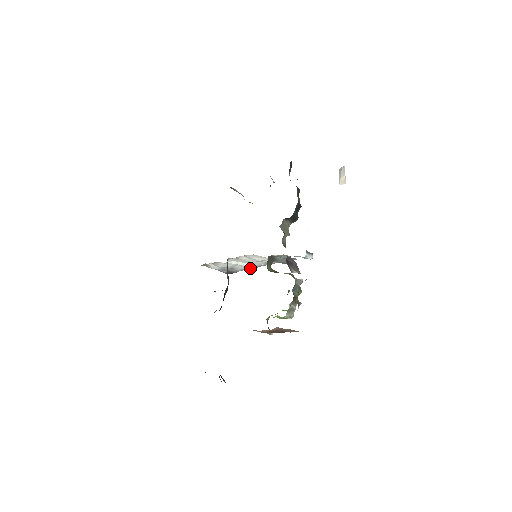
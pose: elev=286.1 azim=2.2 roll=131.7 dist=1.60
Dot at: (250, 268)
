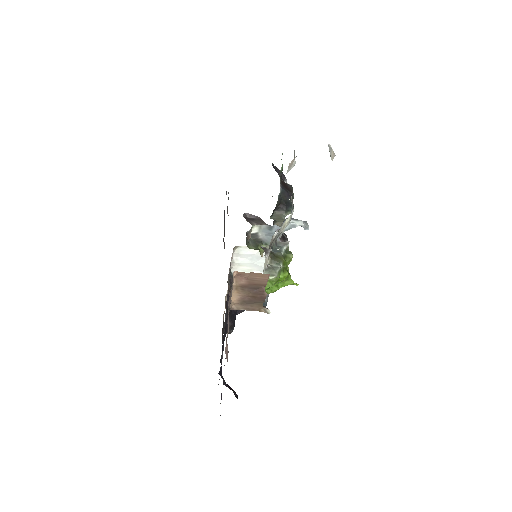
Dot at: occluded
